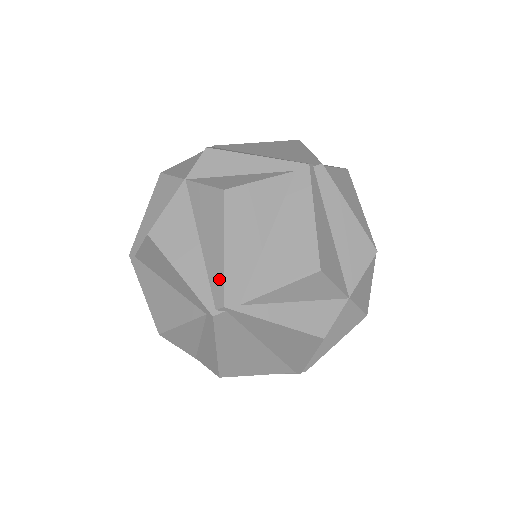
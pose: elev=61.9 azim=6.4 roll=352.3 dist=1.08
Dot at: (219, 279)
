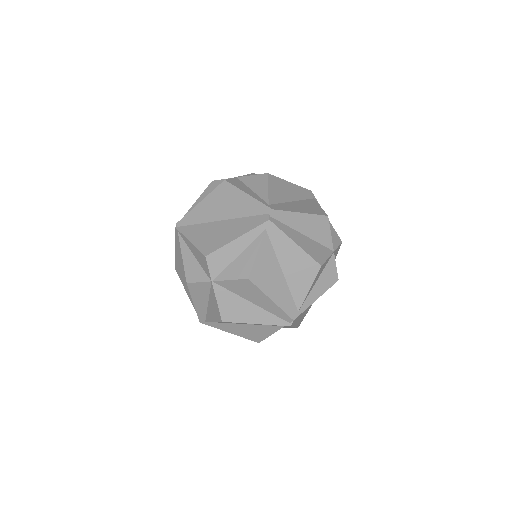
Dot at: (280, 312)
